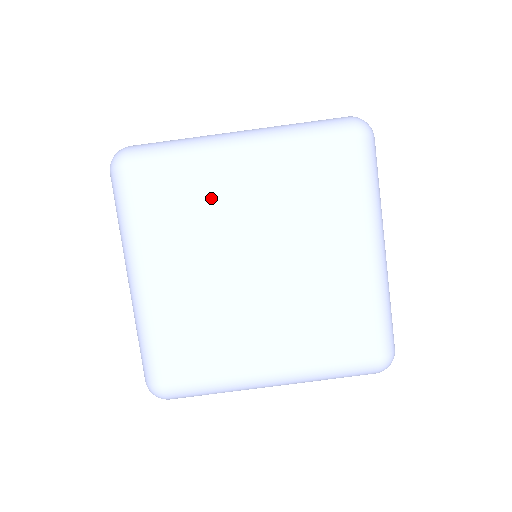
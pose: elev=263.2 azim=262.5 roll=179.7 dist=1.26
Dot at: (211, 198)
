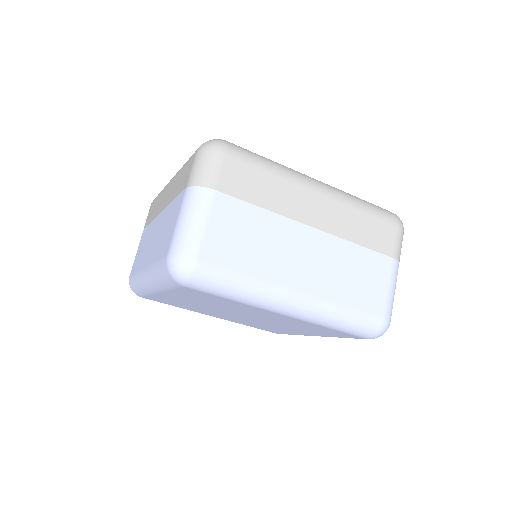
Dot at: (239, 308)
